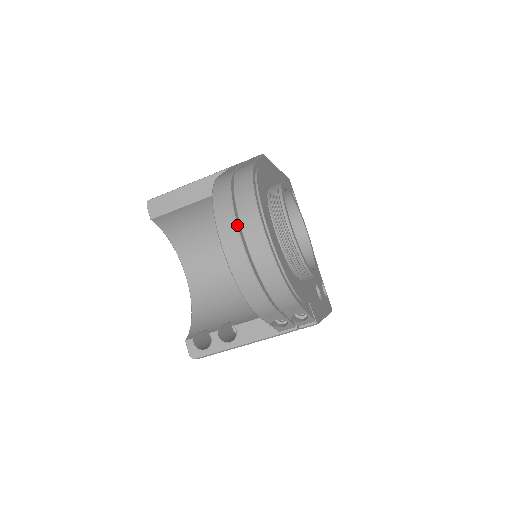
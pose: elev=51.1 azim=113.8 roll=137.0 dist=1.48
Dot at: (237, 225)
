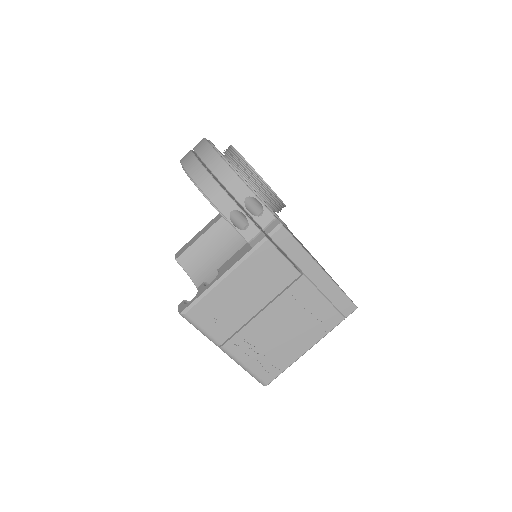
Dot at: occluded
